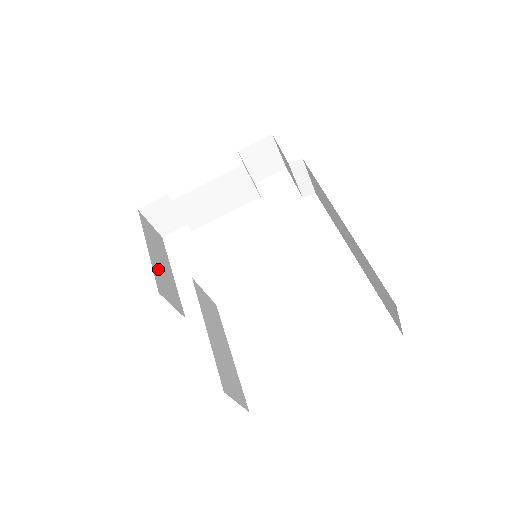
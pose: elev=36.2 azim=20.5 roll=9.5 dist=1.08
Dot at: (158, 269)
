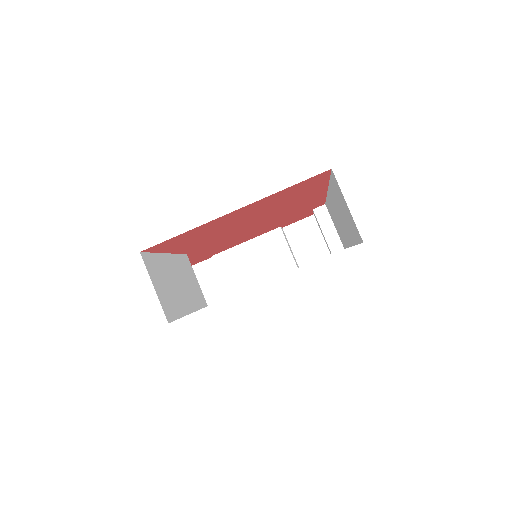
Dot at: occluded
